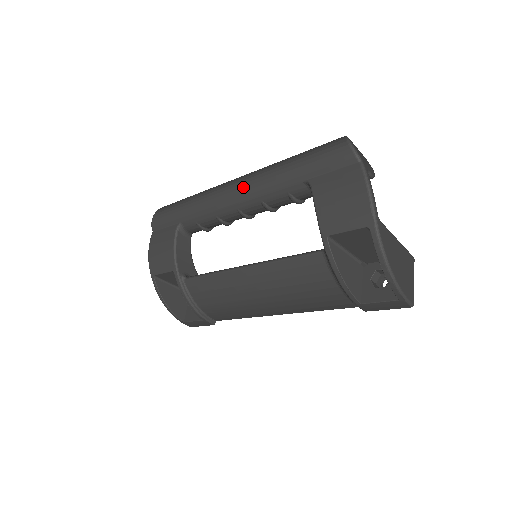
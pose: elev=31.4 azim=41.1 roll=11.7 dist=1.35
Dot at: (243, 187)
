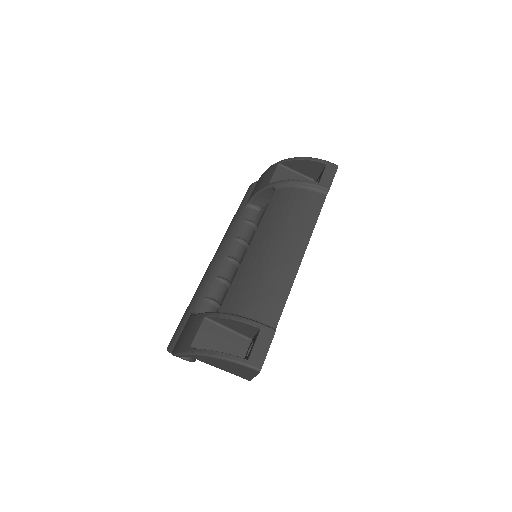
Dot at: (219, 247)
